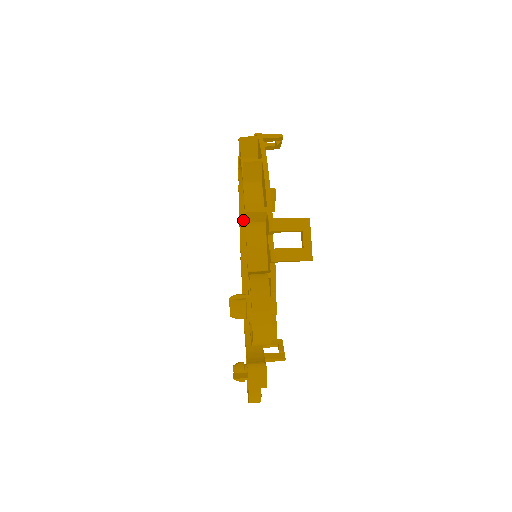
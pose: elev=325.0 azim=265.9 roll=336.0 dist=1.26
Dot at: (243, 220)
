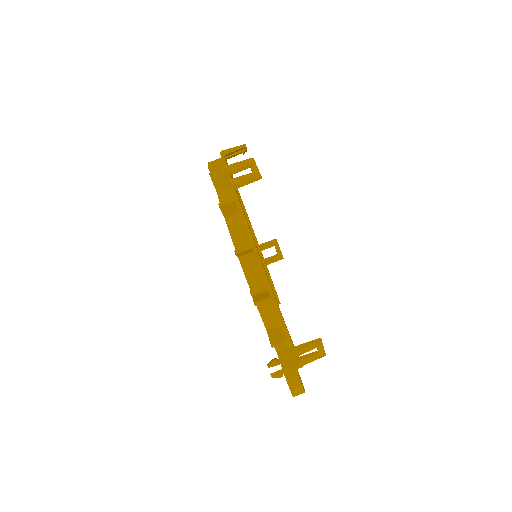
Dot at: occluded
